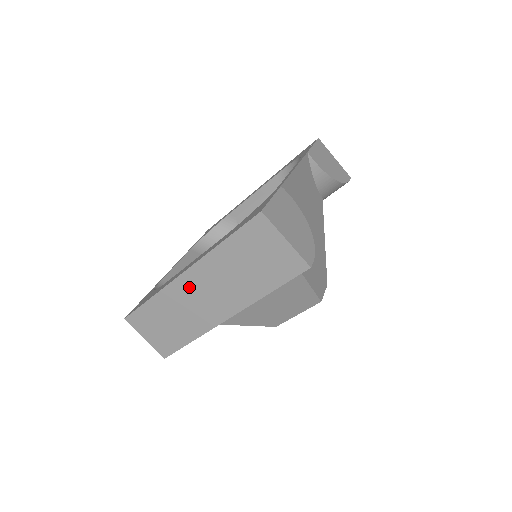
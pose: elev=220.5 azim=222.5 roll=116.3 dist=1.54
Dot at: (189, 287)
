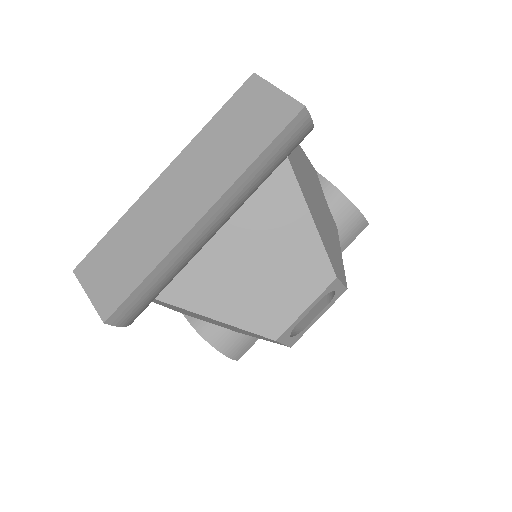
Dot at: (164, 189)
